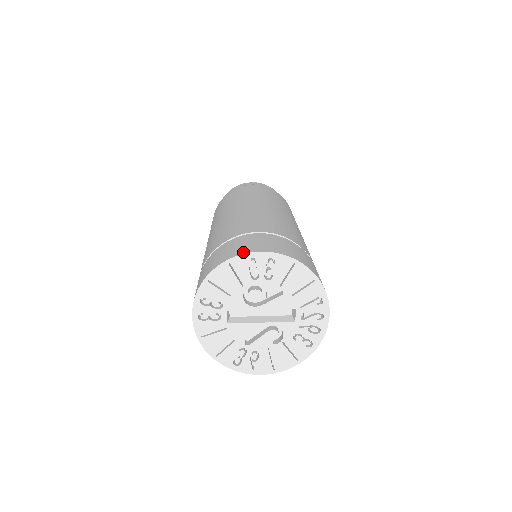
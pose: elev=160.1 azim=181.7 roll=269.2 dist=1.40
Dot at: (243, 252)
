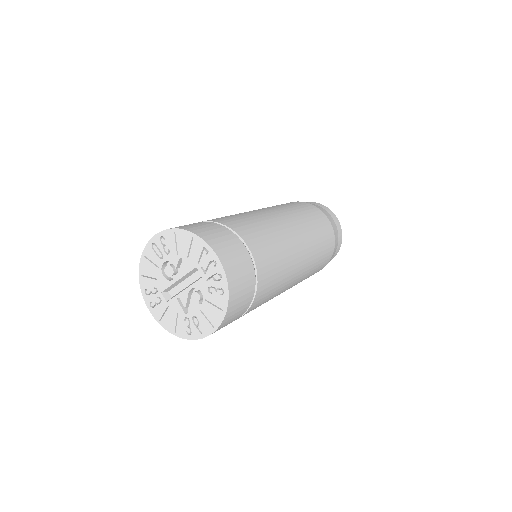
Dot at: (149, 243)
